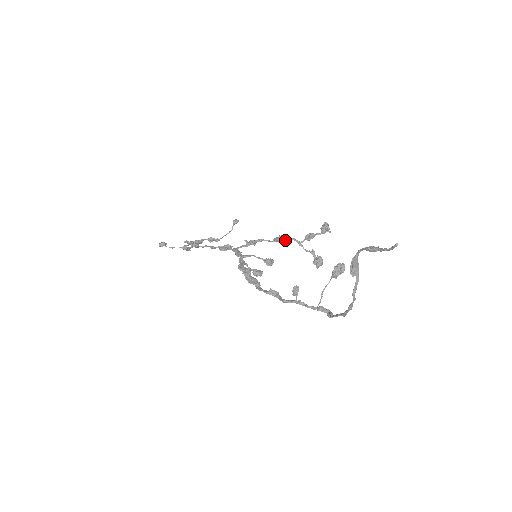
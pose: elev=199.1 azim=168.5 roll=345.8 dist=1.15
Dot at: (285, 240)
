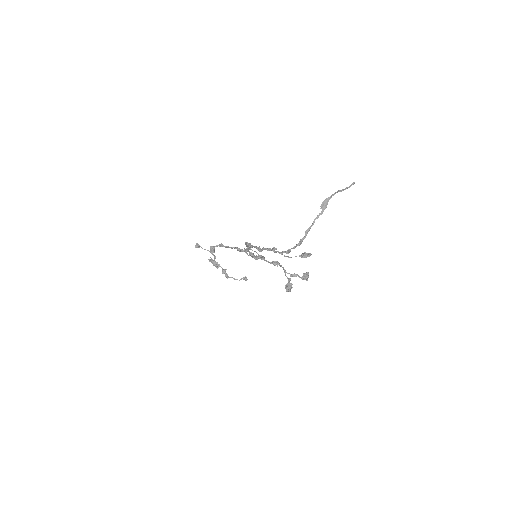
Dot at: occluded
